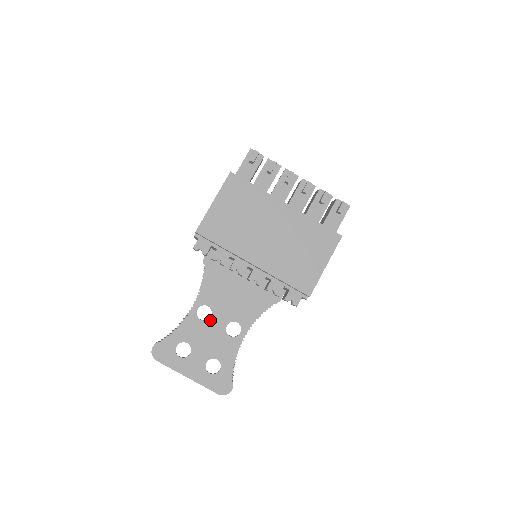
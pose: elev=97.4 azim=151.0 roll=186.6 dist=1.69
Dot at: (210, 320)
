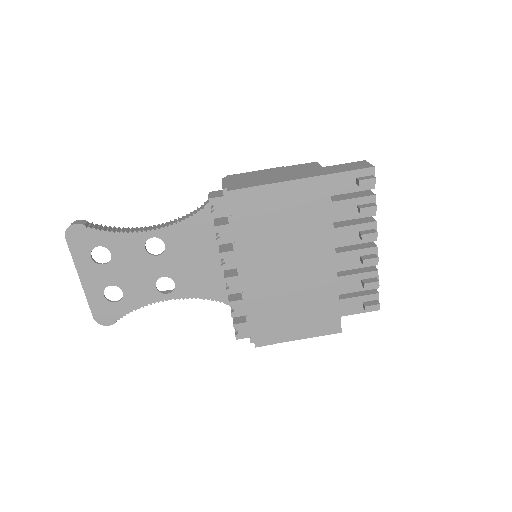
Dot at: (153, 257)
